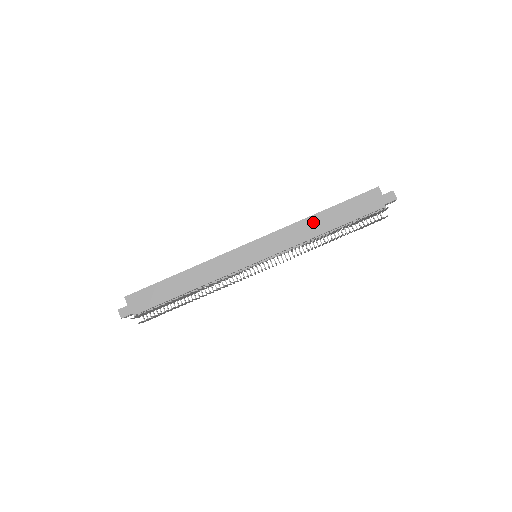
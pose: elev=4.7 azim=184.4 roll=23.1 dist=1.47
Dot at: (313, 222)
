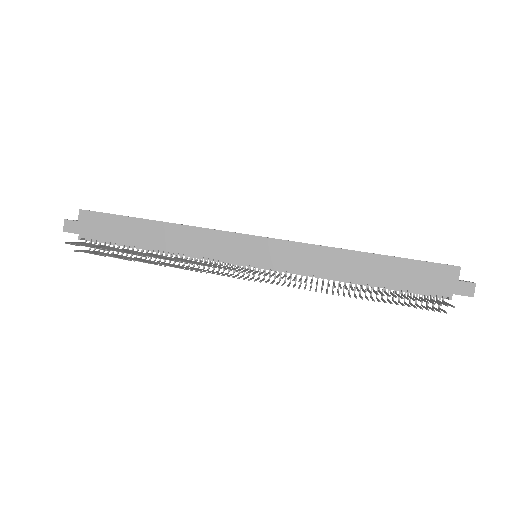
Dot at: (349, 259)
